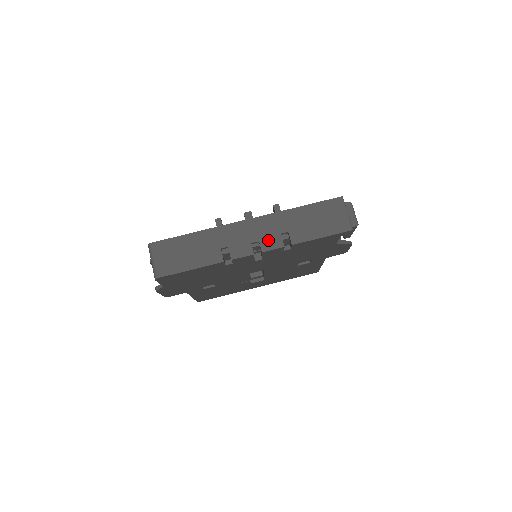
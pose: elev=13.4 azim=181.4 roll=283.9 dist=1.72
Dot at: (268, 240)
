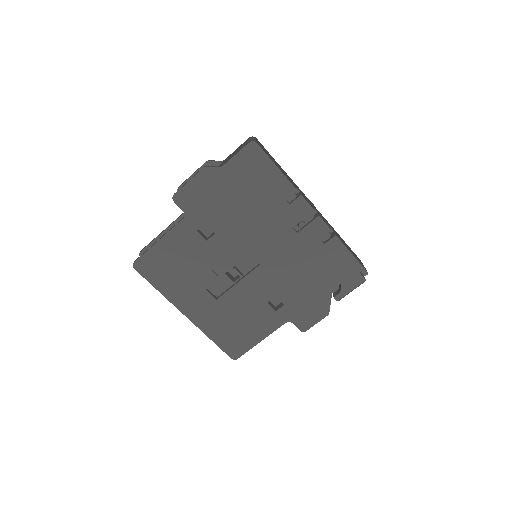
Dot at: occluded
